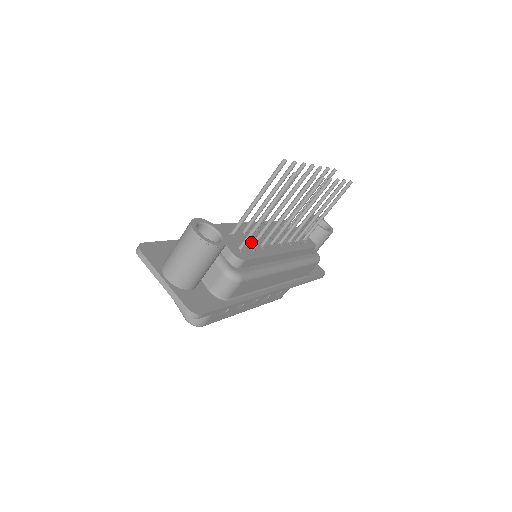
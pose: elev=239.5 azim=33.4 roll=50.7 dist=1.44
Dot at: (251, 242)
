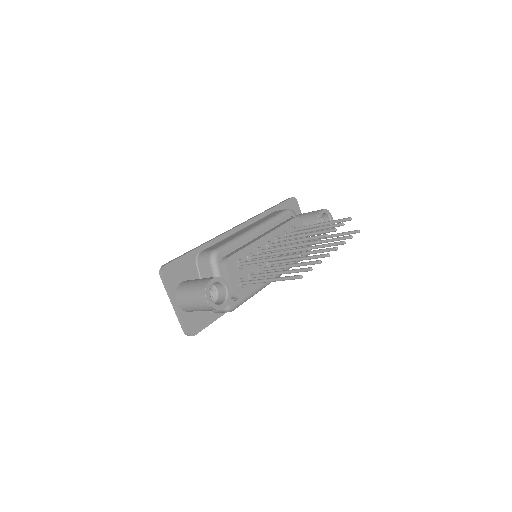
Dot at: (253, 269)
